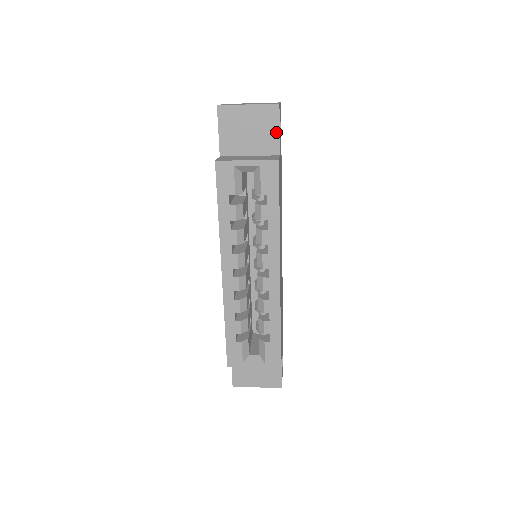
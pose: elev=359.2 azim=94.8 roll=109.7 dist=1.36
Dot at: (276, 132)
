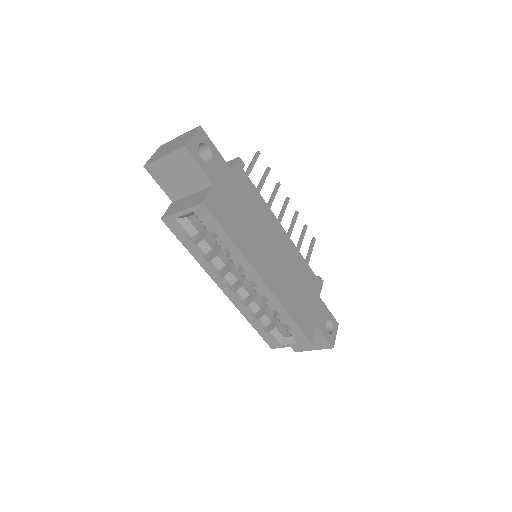
Dot at: (198, 169)
